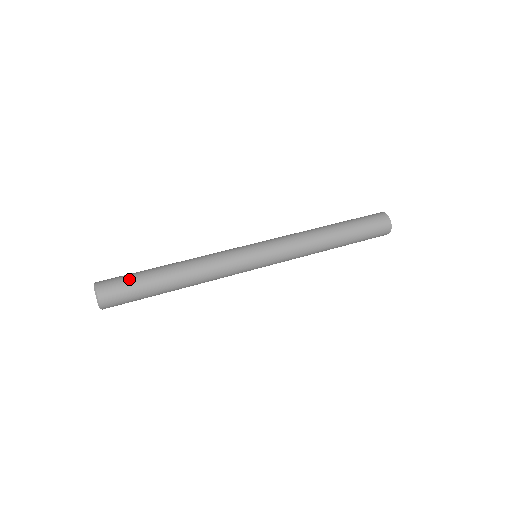
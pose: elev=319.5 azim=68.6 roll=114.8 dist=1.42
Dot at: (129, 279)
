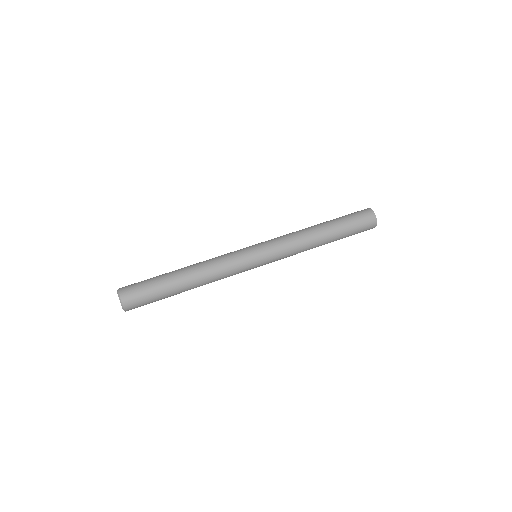
Dot at: (150, 295)
